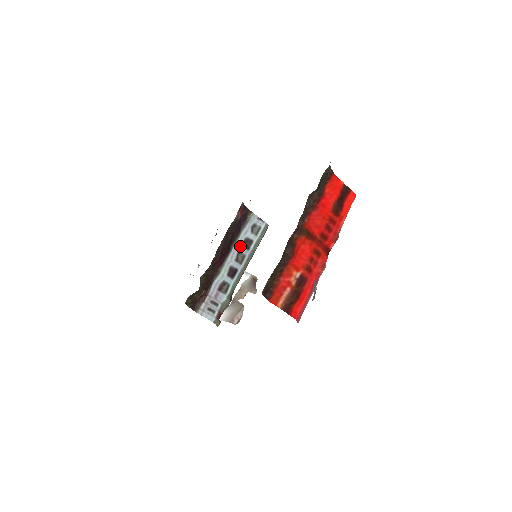
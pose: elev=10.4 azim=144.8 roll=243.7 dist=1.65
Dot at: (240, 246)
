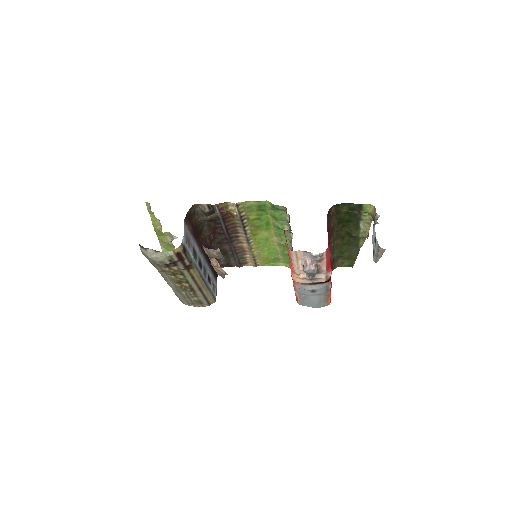
Dot at: (208, 271)
